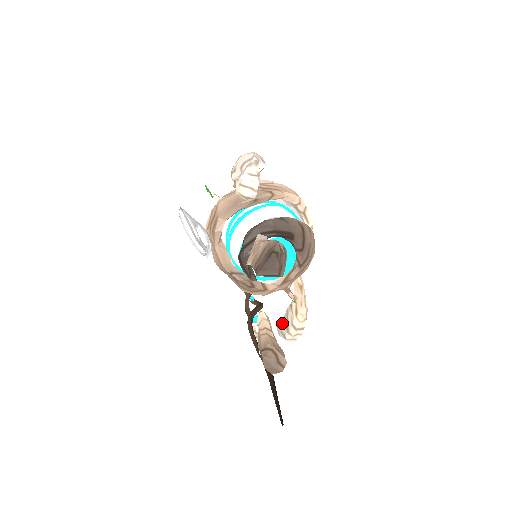
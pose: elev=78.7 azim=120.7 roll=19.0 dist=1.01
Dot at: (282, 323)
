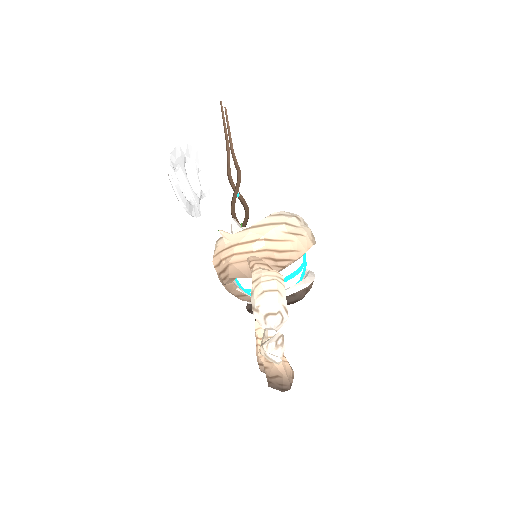
Dot at: occluded
